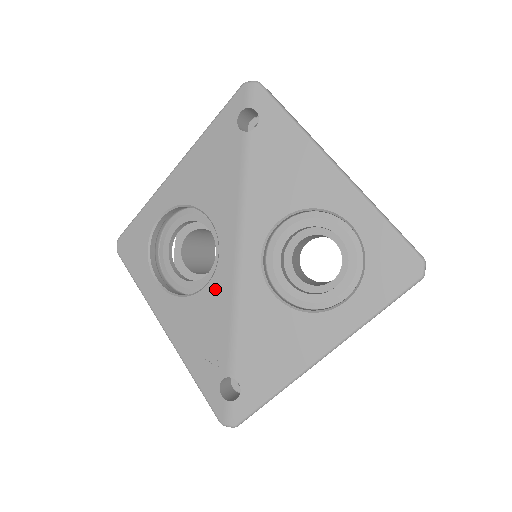
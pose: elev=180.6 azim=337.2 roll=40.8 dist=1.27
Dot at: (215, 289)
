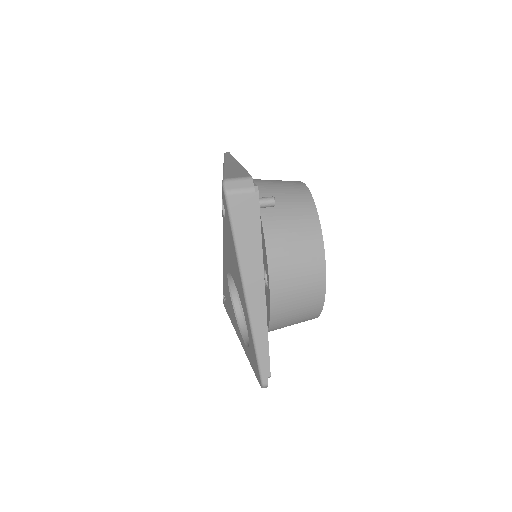
Dot at: occluded
